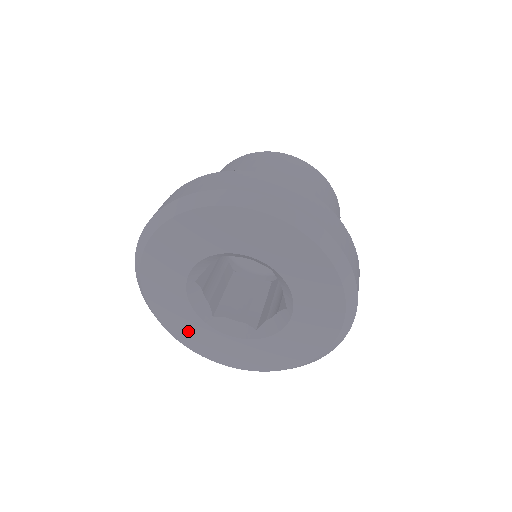
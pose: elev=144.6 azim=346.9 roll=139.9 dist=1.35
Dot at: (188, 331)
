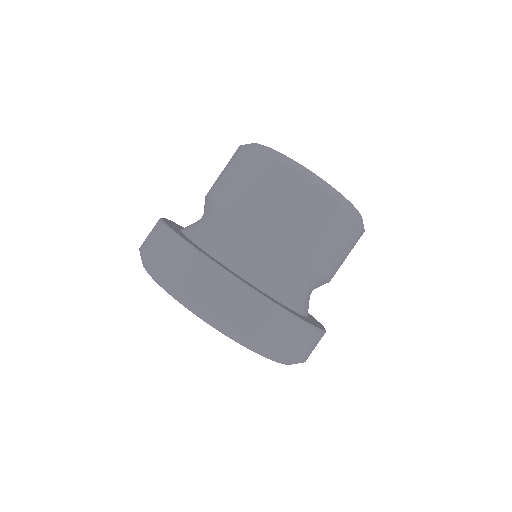
Dot at: occluded
